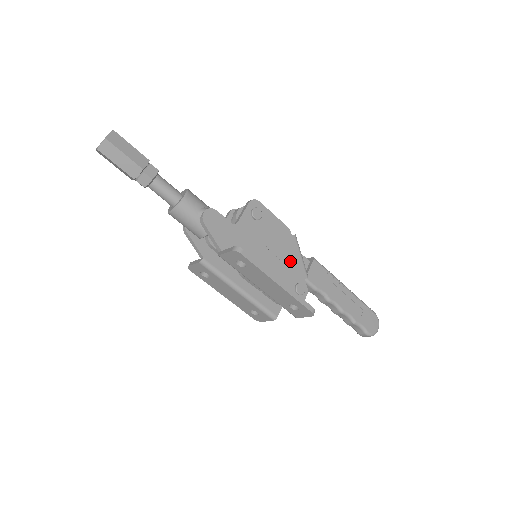
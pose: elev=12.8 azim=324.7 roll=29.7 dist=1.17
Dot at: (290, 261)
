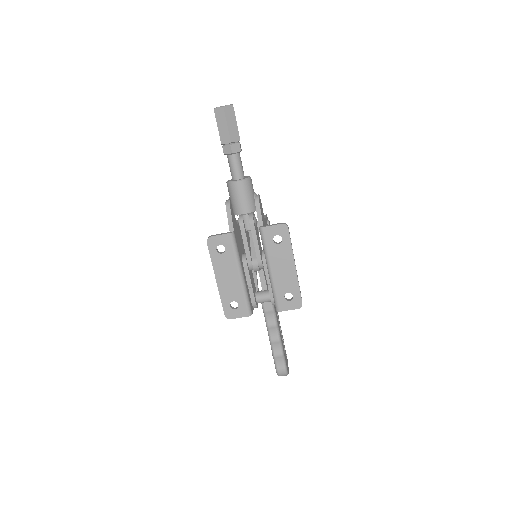
Dot at: occluded
